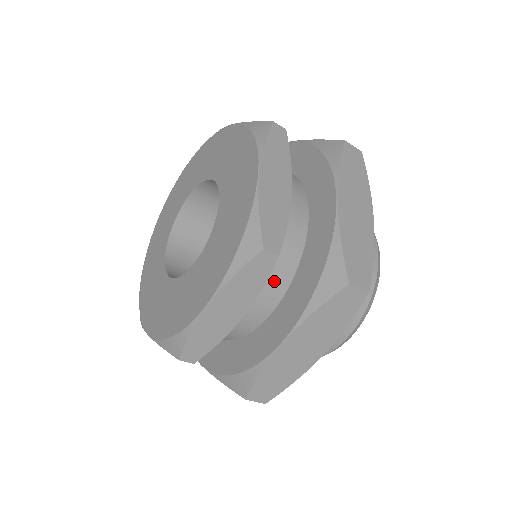
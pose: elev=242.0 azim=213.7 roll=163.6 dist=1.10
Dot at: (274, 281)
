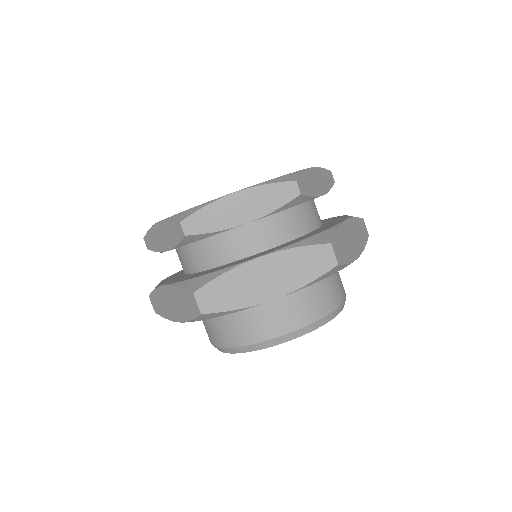
Dot at: (277, 230)
